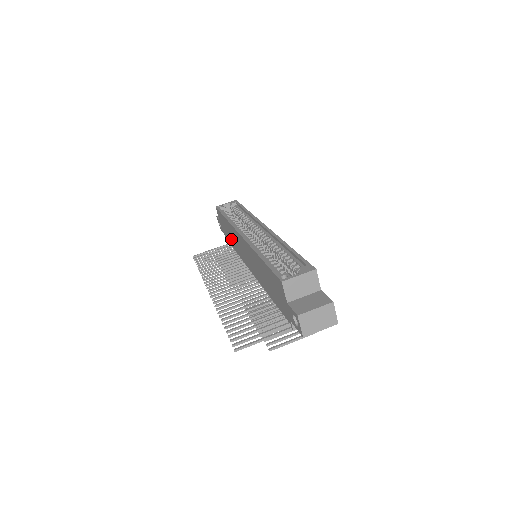
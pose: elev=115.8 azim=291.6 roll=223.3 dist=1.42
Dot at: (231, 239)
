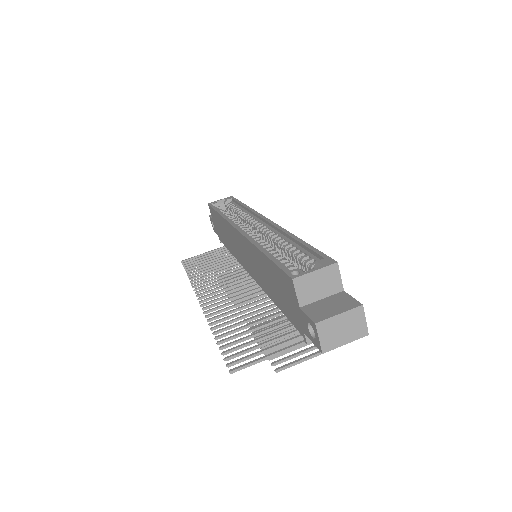
Dot at: (226, 239)
